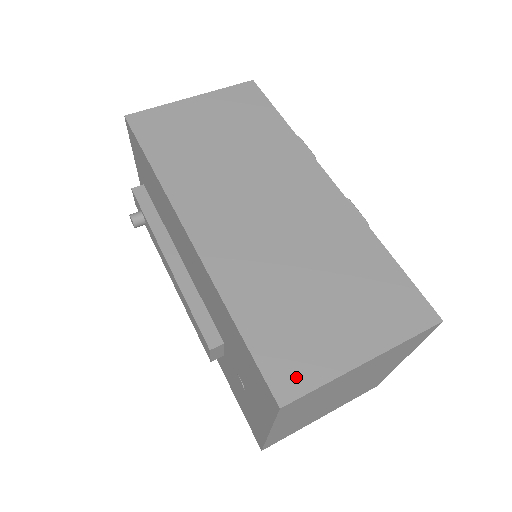
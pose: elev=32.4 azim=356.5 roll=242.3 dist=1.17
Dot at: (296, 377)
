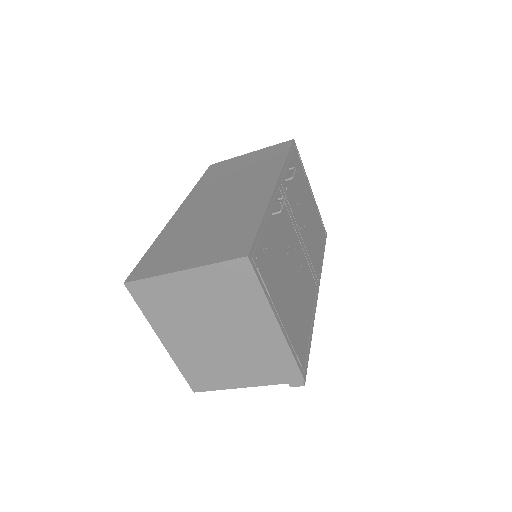
Dot at: (145, 272)
